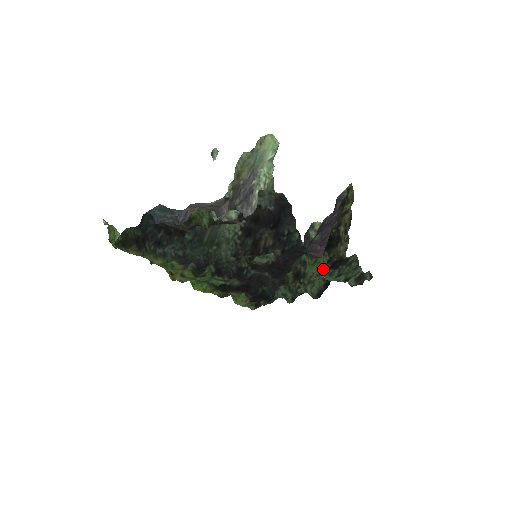
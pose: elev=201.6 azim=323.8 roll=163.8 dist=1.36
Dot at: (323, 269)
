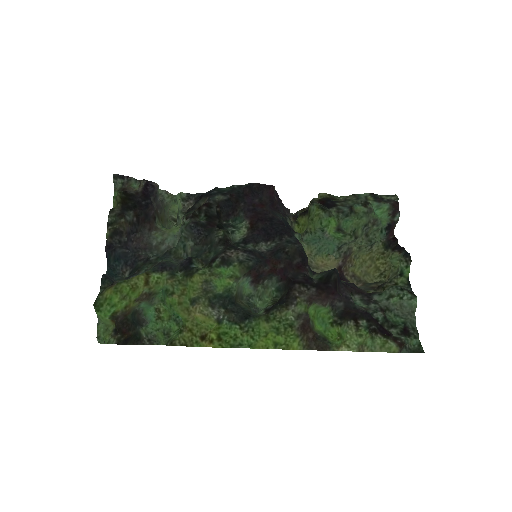
Dot at: (317, 208)
